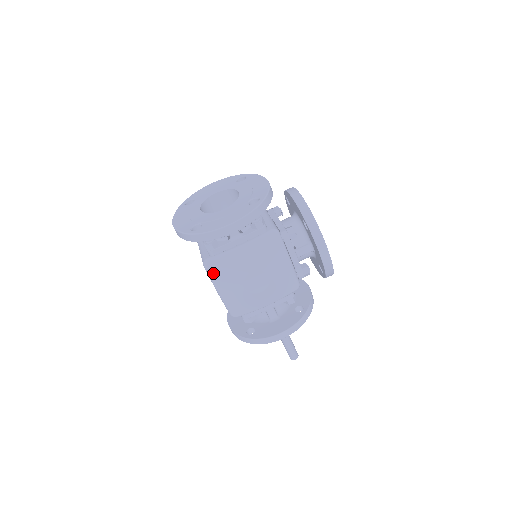
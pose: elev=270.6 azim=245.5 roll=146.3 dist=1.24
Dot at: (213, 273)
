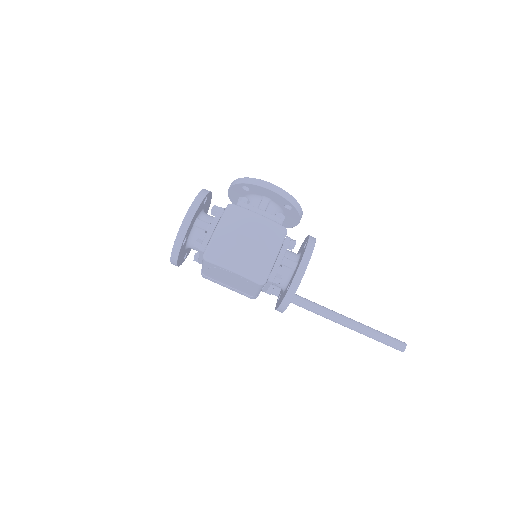
Dot at: (214, 259)
